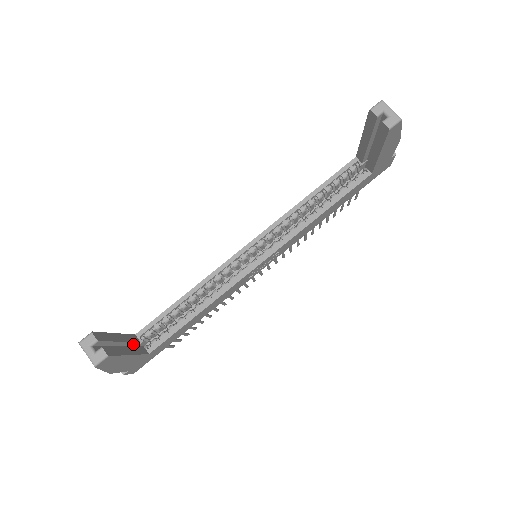
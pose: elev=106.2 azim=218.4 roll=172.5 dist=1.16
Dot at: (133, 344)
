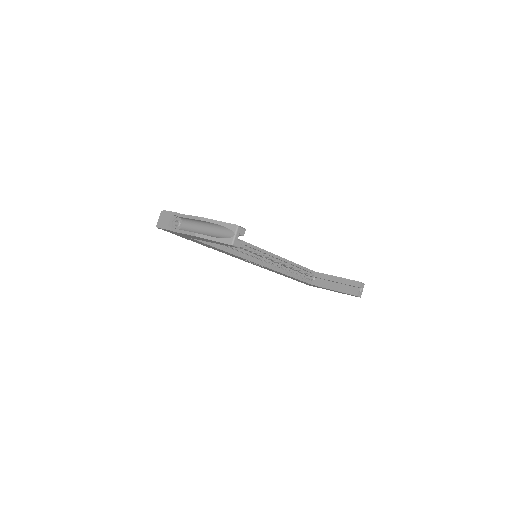
Dot at: occluded
